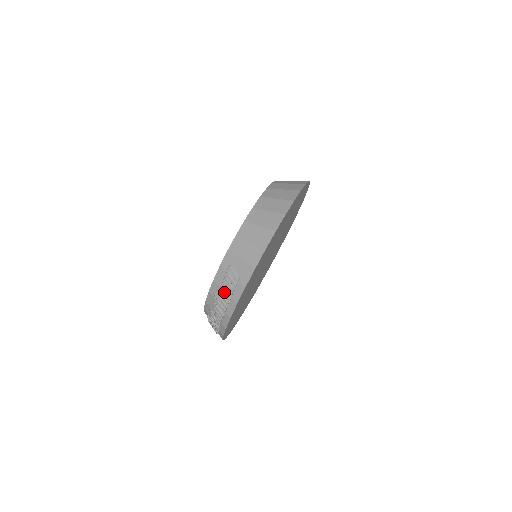
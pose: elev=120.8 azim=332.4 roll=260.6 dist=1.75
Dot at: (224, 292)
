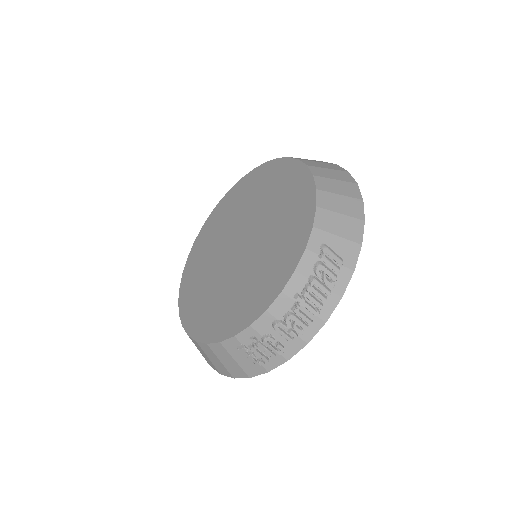
Dot at: (321, 284)
